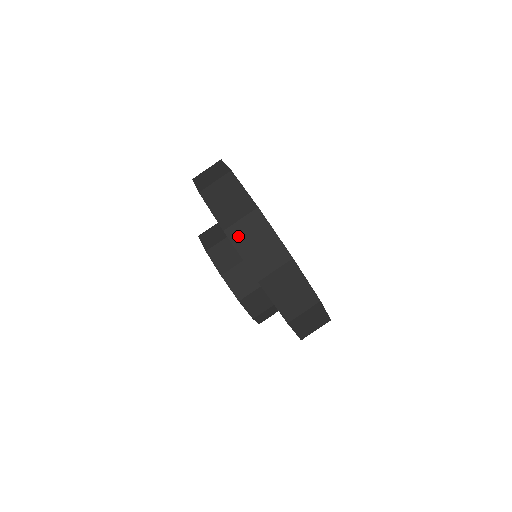
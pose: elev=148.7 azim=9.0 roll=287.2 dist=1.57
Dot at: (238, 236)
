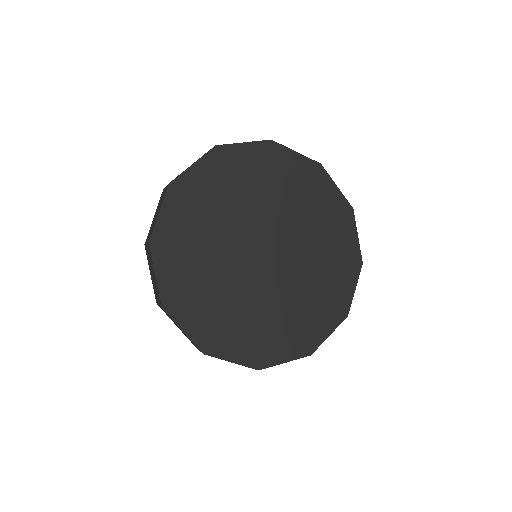
Dot at: (148, 257)
